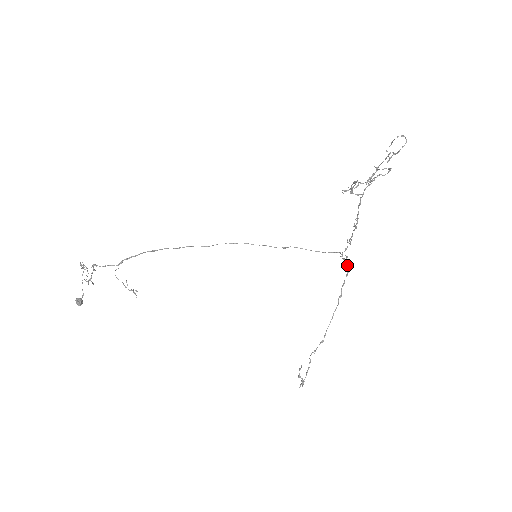
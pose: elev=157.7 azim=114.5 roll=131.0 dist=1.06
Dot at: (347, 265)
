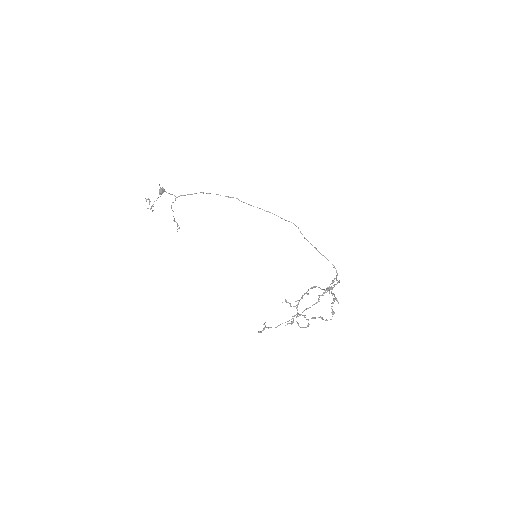
Dot at: occluded
